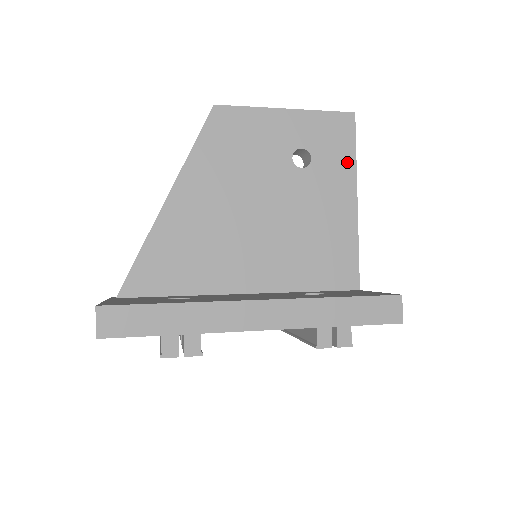
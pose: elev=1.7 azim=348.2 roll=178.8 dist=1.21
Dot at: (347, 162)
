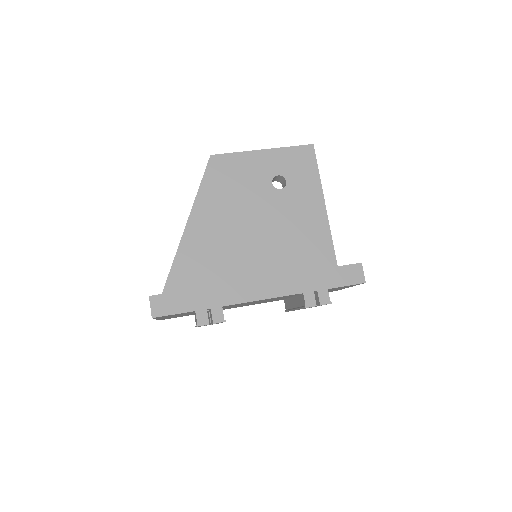
Dot at: (313, 180)
